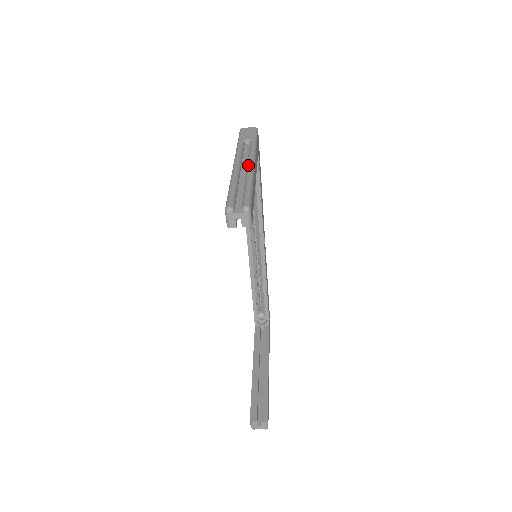
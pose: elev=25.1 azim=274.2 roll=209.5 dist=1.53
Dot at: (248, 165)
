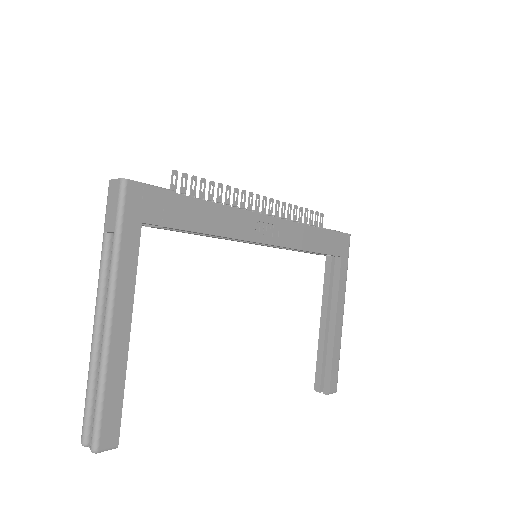
Dot at: occluded
